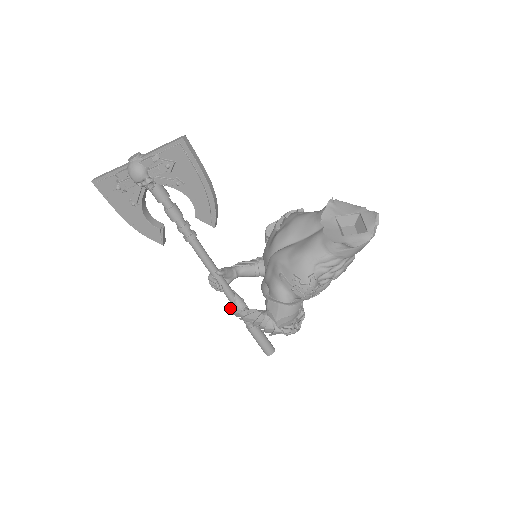
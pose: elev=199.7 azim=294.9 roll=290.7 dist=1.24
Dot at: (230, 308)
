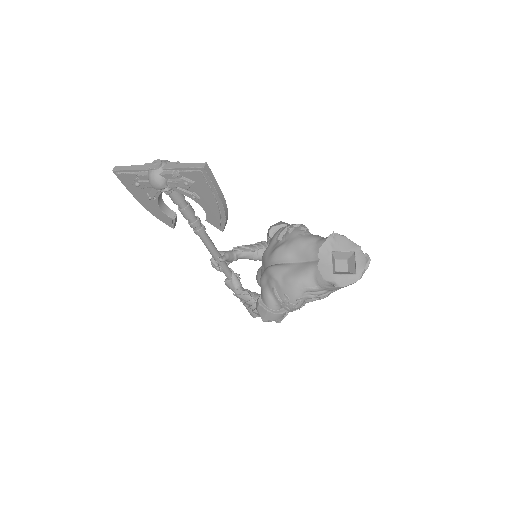
Dot at: (226, 283)
